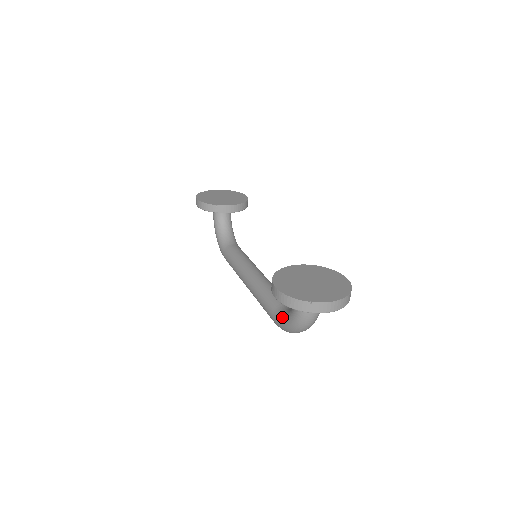
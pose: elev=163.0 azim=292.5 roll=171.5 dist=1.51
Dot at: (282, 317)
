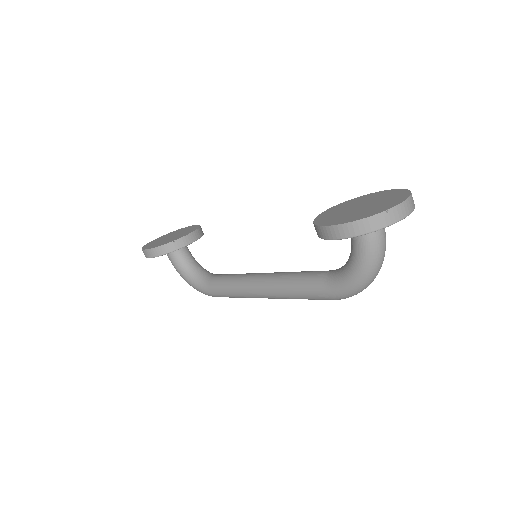
Dot at: (341, 279)
